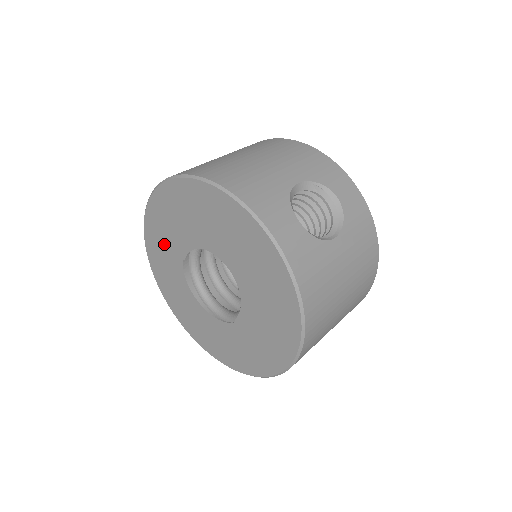
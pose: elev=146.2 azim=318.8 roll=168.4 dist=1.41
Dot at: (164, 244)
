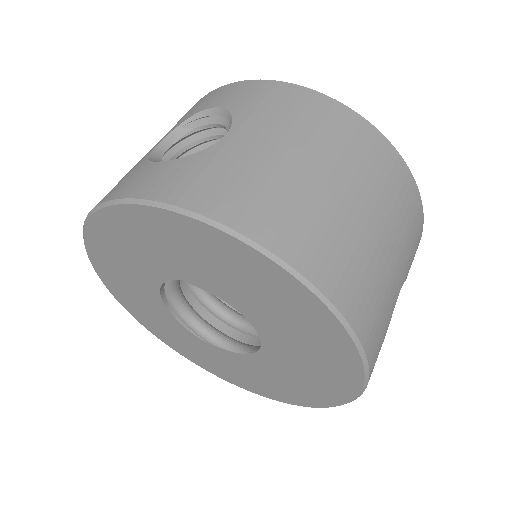
Dot at: (160, 248)
